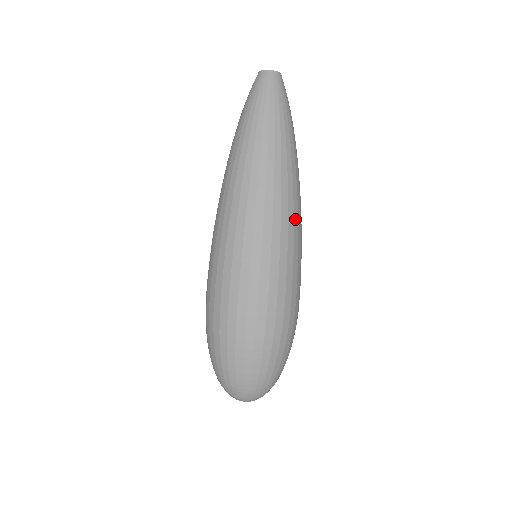
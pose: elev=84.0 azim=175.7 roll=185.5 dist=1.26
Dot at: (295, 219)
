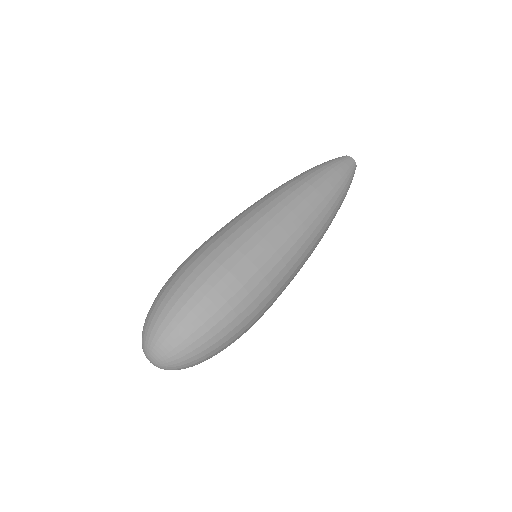
Dot at: (306, 234)
